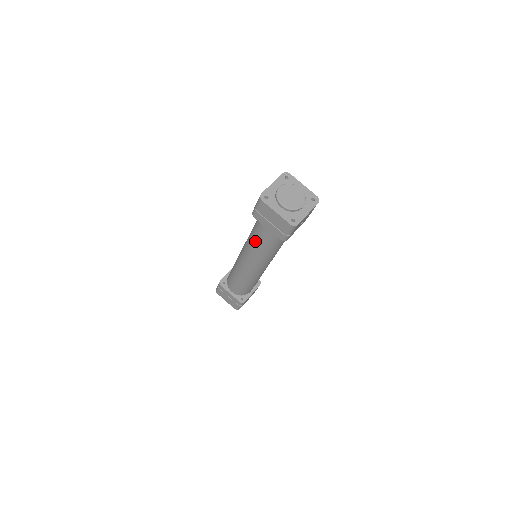
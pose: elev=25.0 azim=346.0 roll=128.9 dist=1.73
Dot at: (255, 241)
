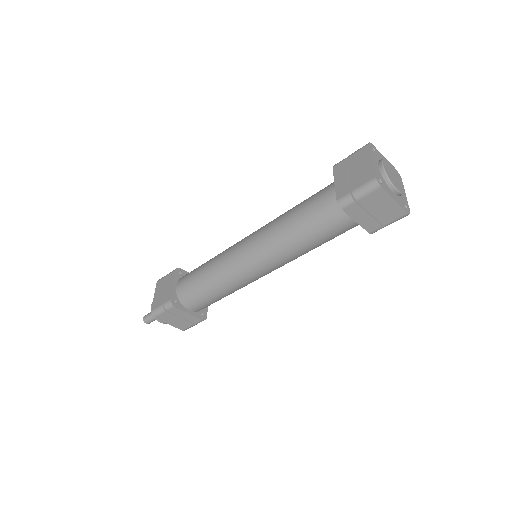
Dot at: (293, 209)
